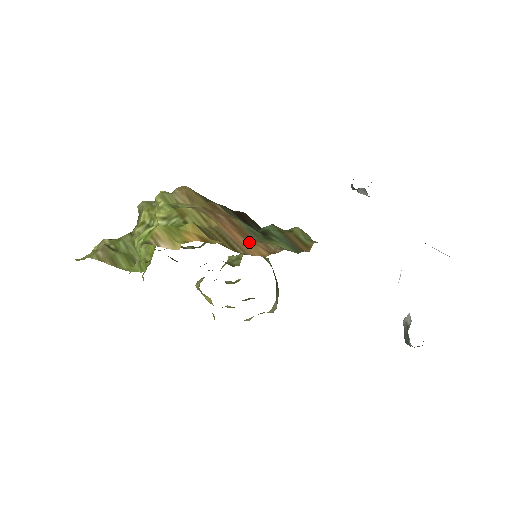
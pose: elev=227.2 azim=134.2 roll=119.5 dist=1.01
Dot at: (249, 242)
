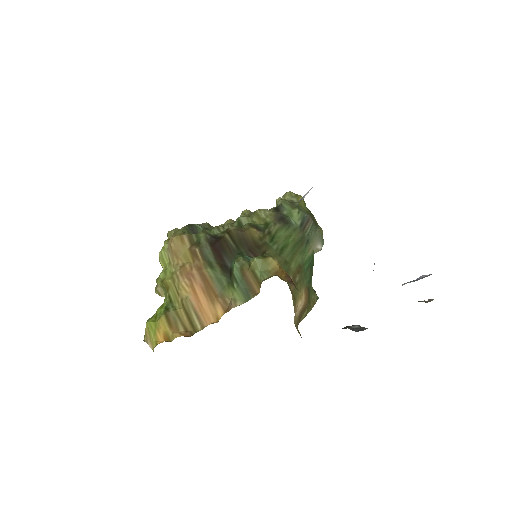
Dot at: (211, 302)
